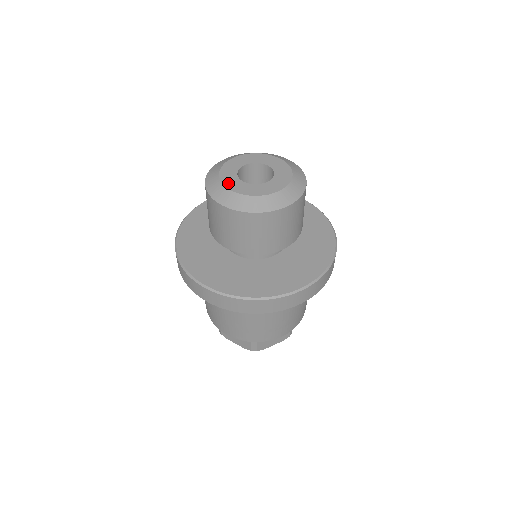
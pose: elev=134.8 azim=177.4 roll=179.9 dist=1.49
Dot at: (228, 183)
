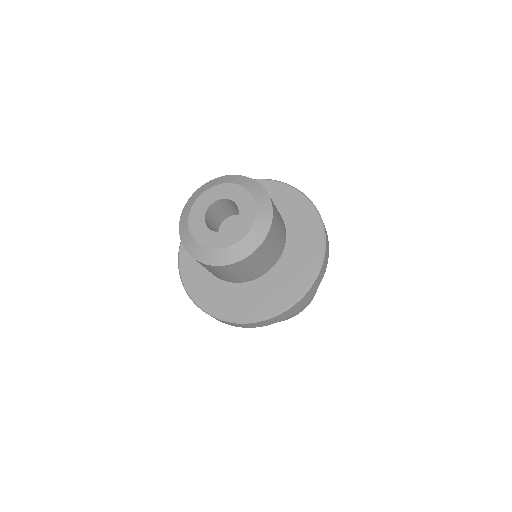
Dot at: (197, 205)
